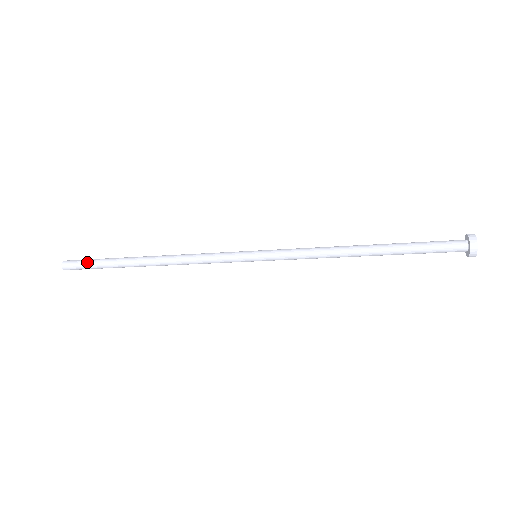
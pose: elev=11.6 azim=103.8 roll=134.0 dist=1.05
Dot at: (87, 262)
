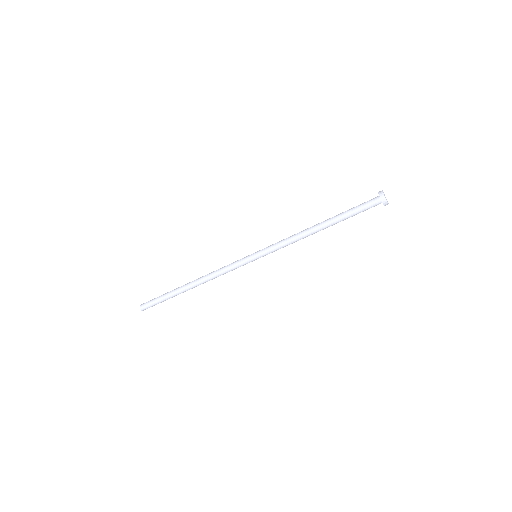
Dot at: (155, 301)
